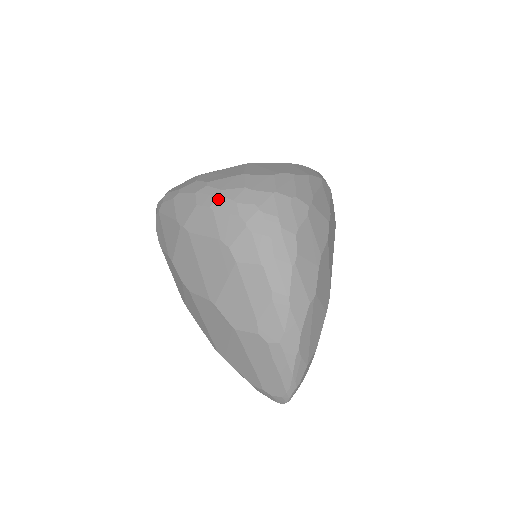
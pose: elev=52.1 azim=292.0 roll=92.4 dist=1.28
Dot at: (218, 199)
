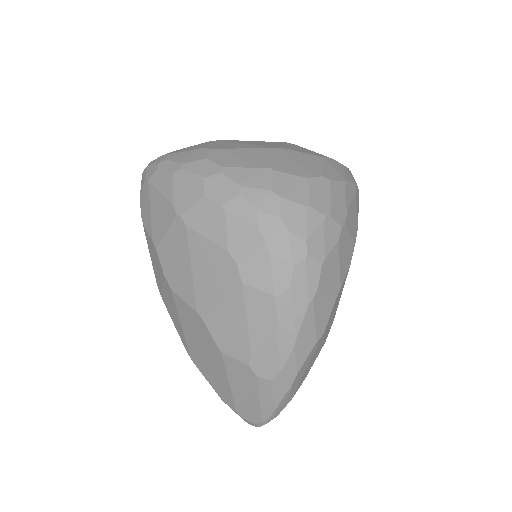
Dot at: (234, 198)
